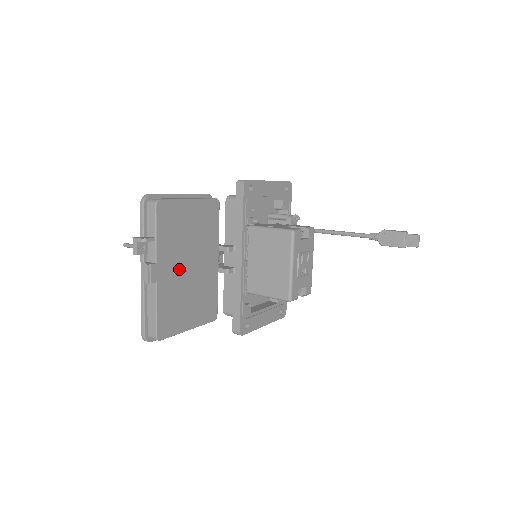
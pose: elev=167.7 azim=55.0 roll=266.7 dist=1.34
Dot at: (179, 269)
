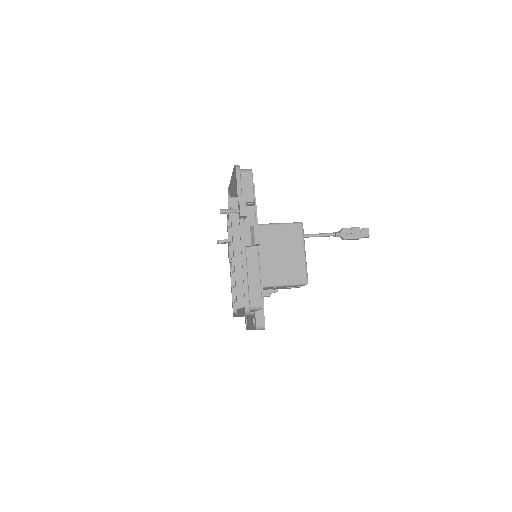
Dot at: occluded
